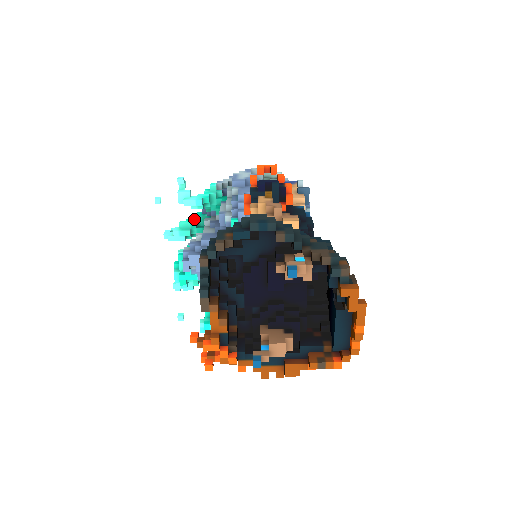
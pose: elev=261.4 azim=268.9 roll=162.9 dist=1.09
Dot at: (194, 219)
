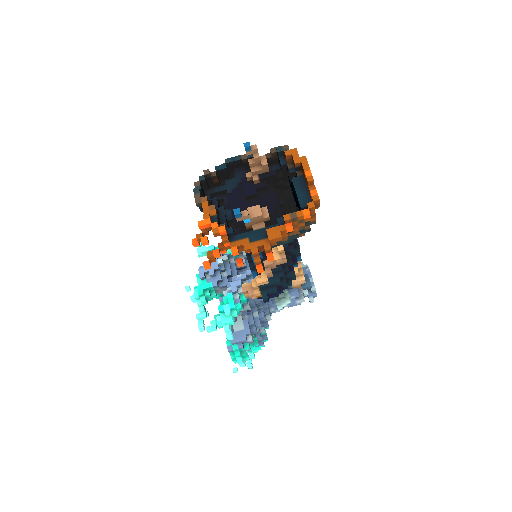
Dot at: occluded
